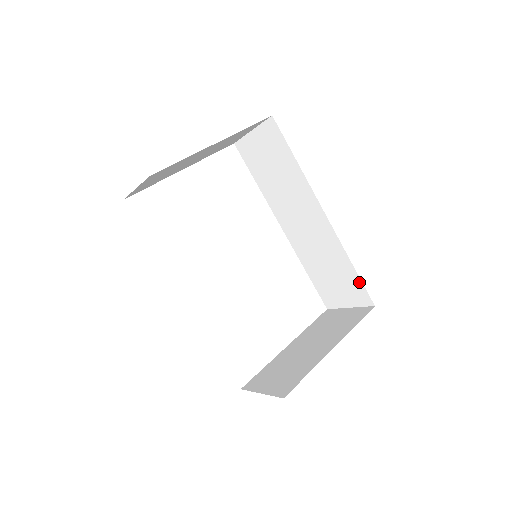
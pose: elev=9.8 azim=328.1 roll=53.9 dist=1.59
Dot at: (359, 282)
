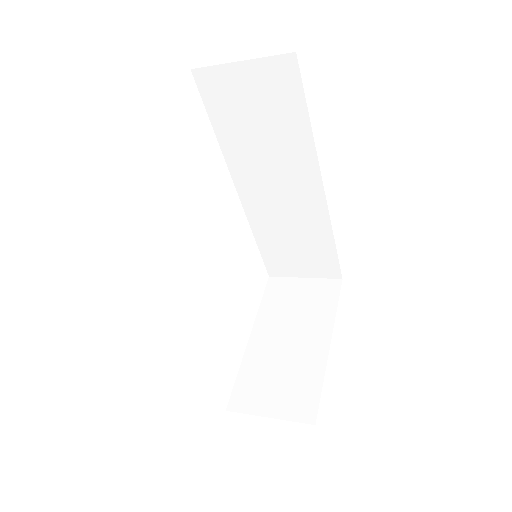
Dot at: (334, 258)
